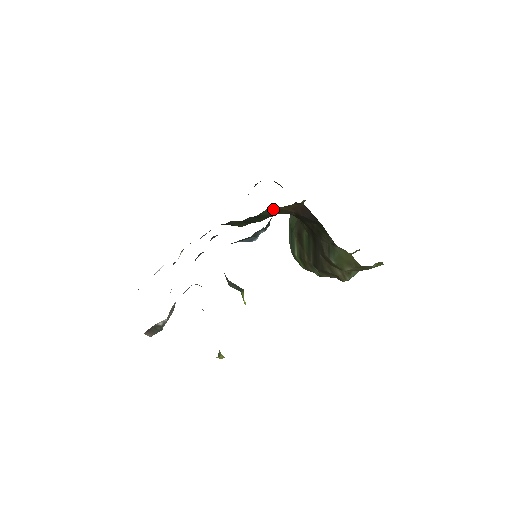
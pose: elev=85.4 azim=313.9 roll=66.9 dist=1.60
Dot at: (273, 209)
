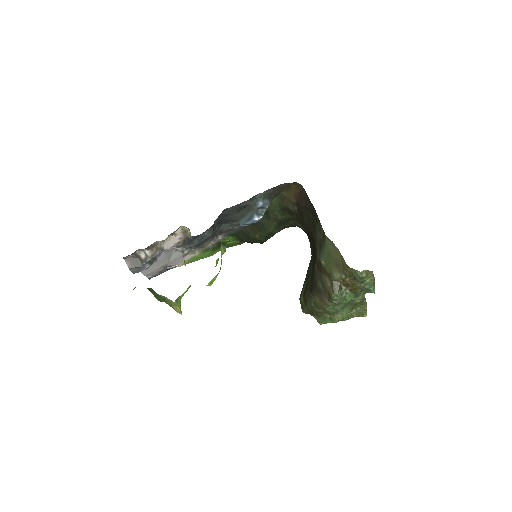
Dot at: (279, 197)
